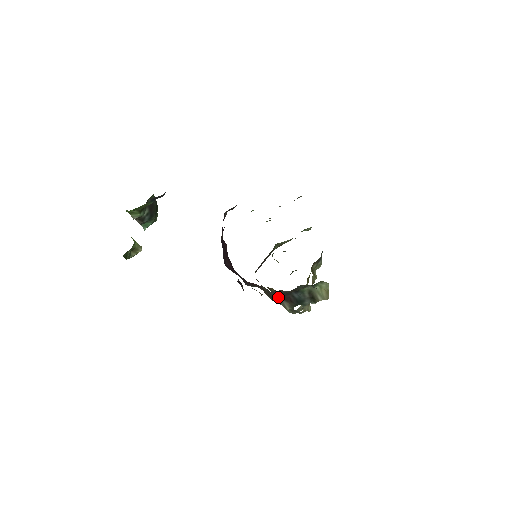
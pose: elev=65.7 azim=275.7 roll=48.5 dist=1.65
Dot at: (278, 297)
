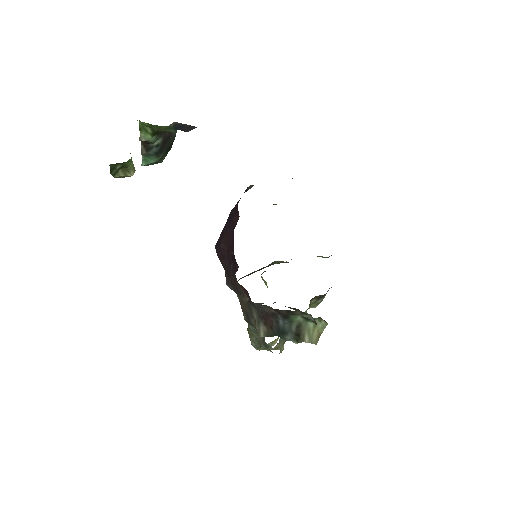
Dot at: (257, 316)
